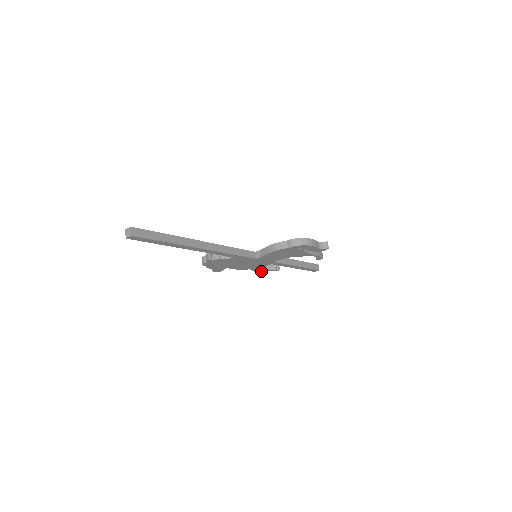
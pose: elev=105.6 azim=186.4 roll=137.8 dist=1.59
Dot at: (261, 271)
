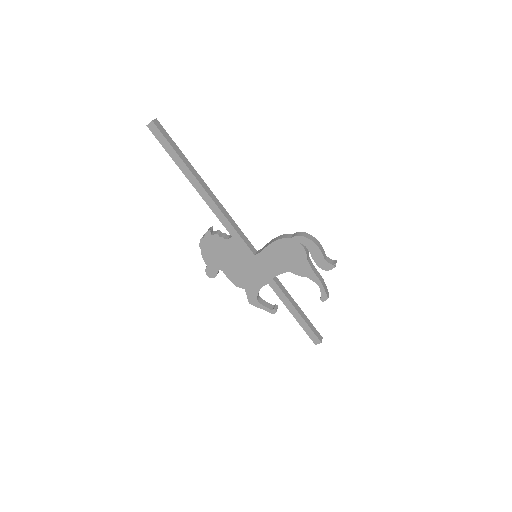
Dot at: (256, 304)
